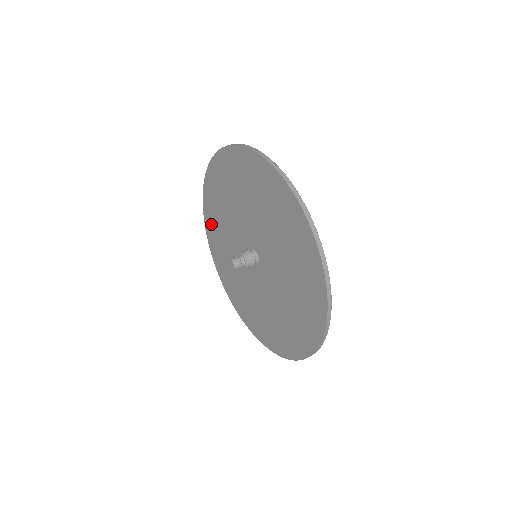
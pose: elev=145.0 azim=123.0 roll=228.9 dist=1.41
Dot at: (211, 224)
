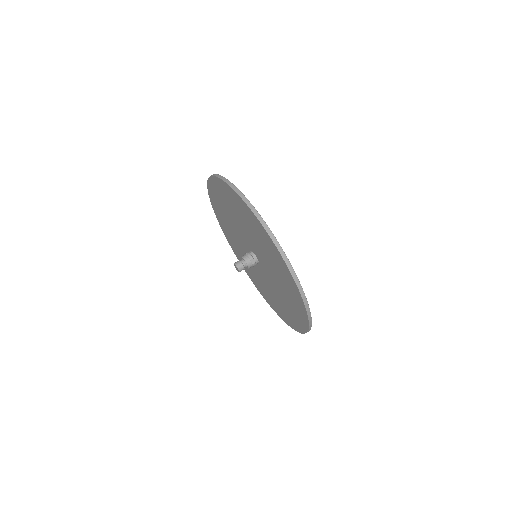
Dot at: (217, 211)
